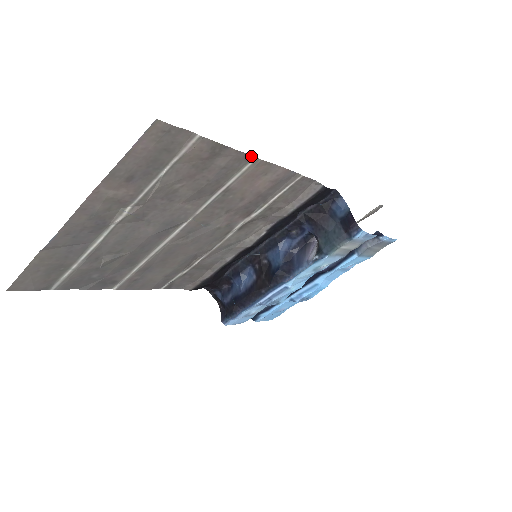
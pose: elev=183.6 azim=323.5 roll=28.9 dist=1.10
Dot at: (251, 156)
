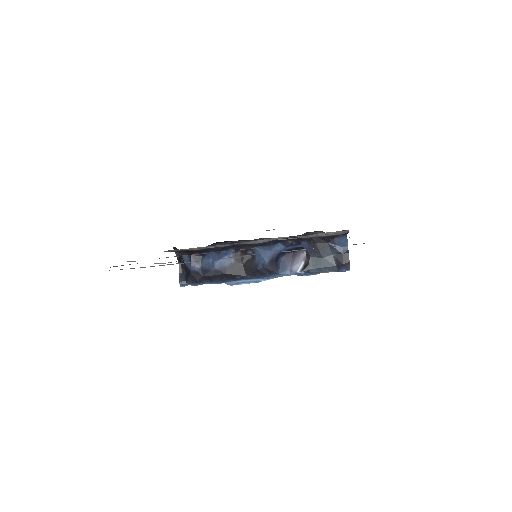
Dot at: occluded
